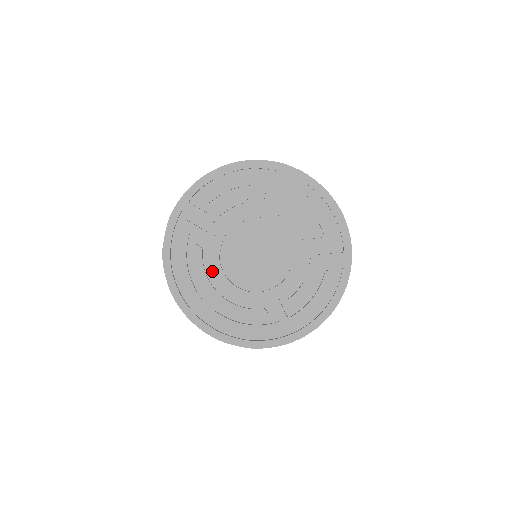
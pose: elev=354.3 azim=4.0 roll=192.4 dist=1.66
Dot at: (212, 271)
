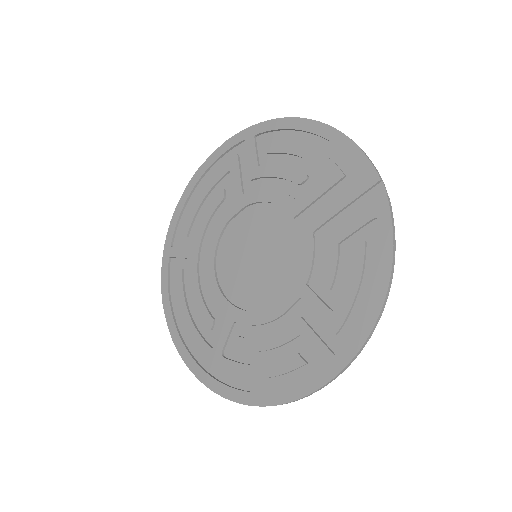
Dot at: (213, 230)
